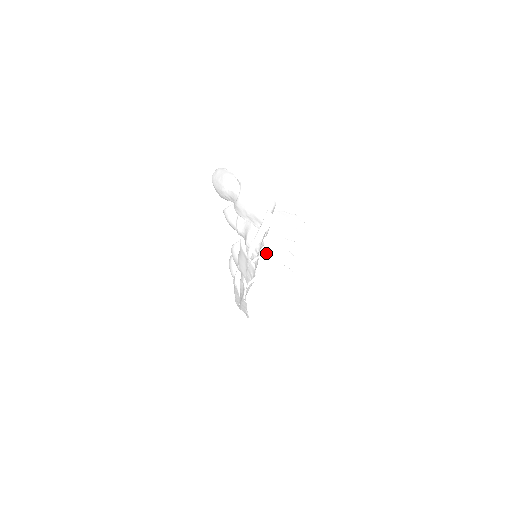
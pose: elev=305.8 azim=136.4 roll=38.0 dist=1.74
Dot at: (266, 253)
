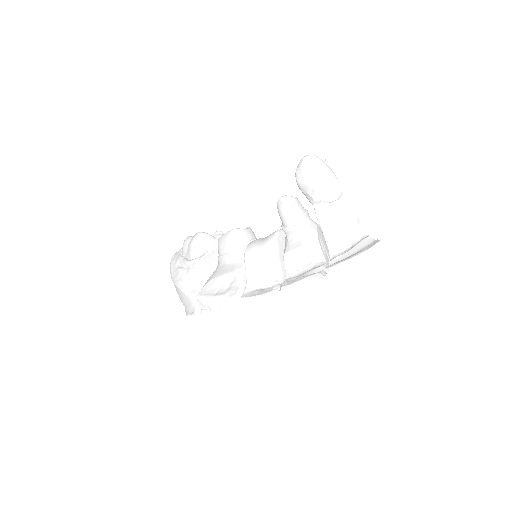
Dot at: occluded
